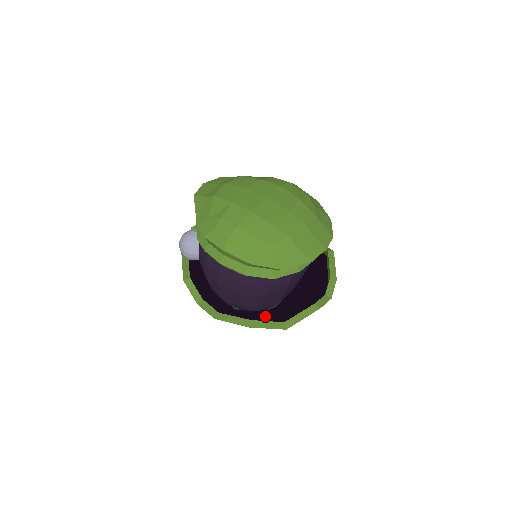
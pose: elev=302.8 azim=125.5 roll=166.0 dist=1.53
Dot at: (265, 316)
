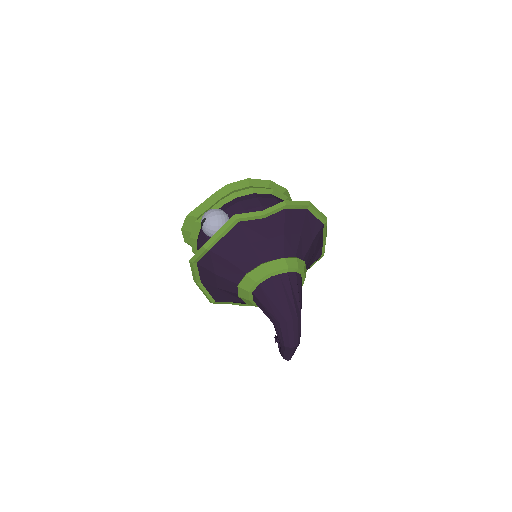
Dot at: (307, 245)
